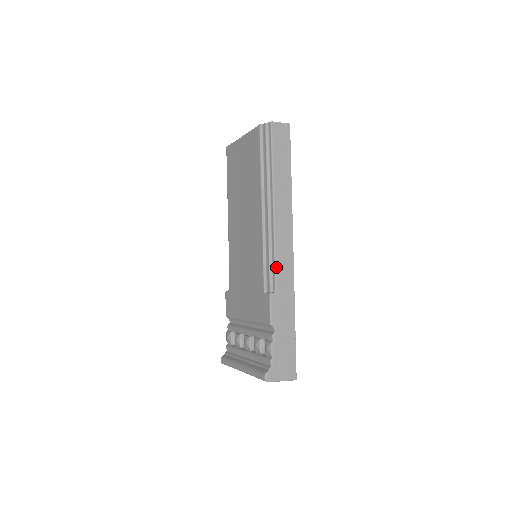
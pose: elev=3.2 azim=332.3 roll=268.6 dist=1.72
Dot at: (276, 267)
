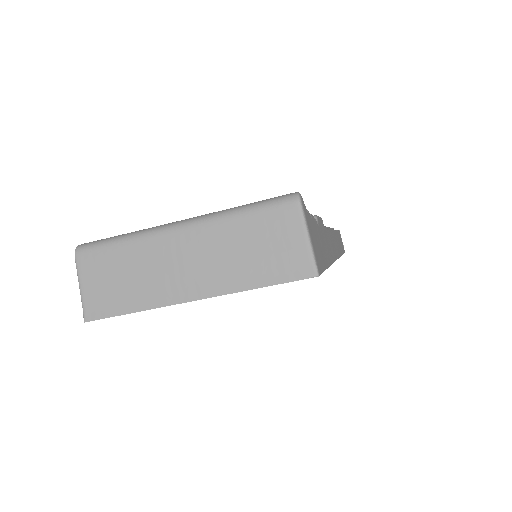
Dot at: (328, 230)
